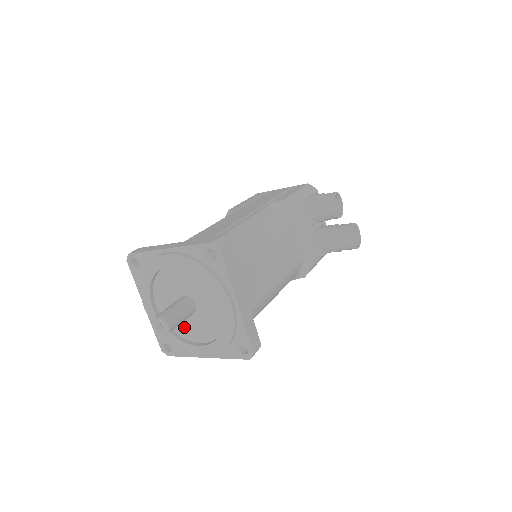
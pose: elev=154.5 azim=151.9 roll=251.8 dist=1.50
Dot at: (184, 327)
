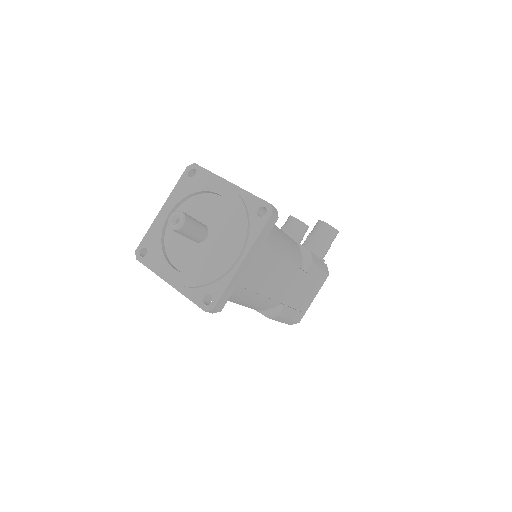
Dot at: (209, 258)
